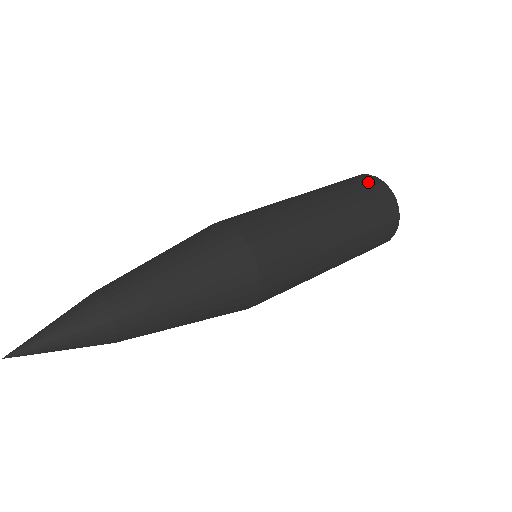
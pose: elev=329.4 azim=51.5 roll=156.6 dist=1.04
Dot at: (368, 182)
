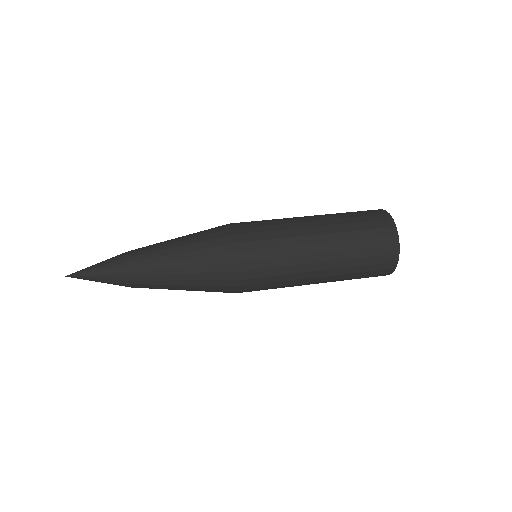
Dot at: (380, 222)
